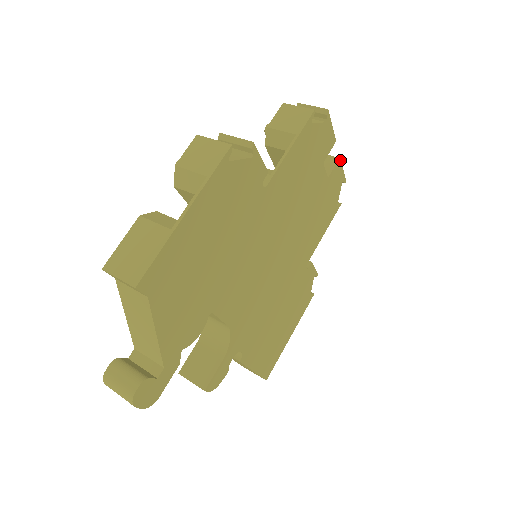
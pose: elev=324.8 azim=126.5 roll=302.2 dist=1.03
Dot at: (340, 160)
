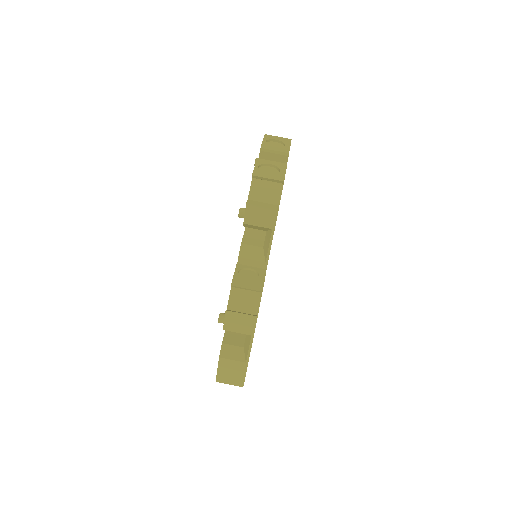
Dot at: occluded
